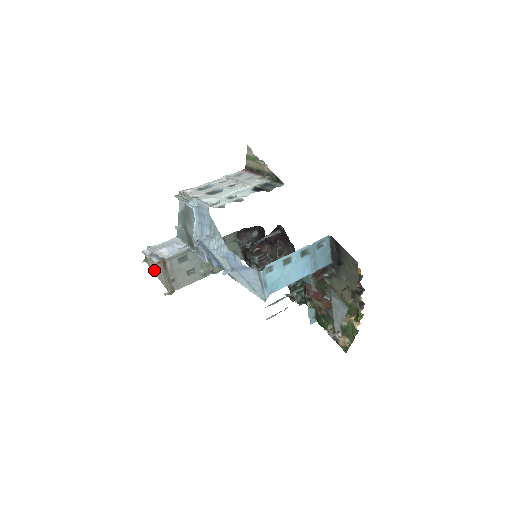
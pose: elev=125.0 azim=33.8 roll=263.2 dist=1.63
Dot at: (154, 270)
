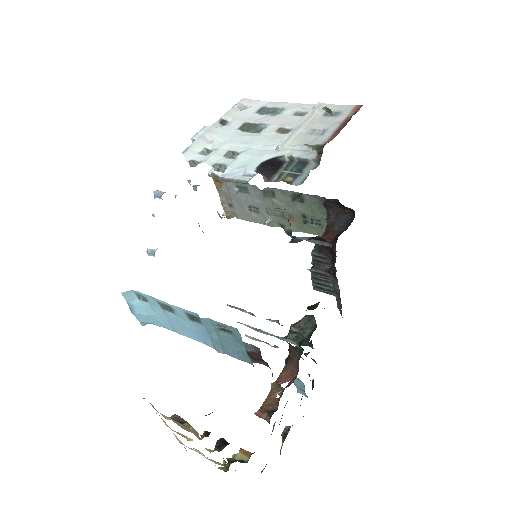
Dot at: occluded
